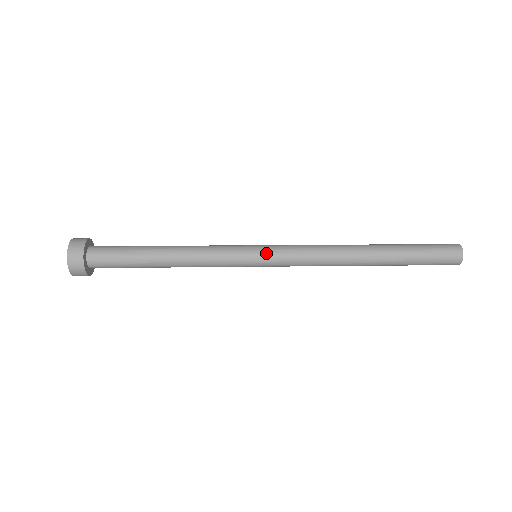
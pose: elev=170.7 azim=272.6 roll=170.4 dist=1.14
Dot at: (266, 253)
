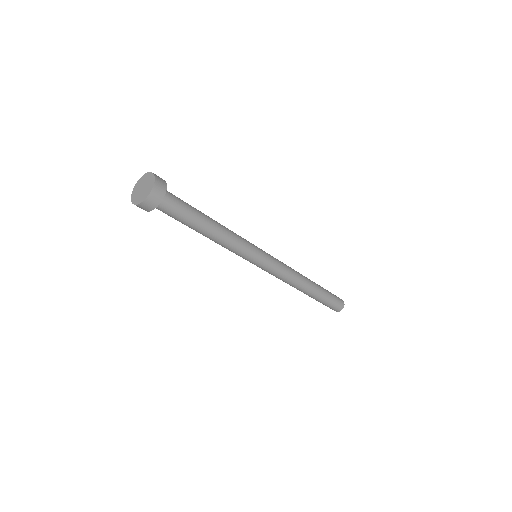
Dot at: occluded
